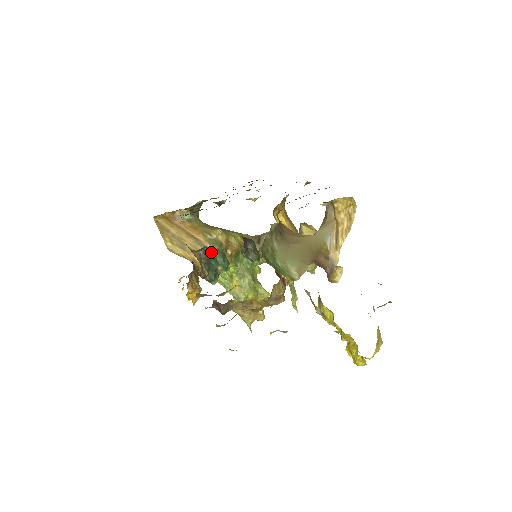
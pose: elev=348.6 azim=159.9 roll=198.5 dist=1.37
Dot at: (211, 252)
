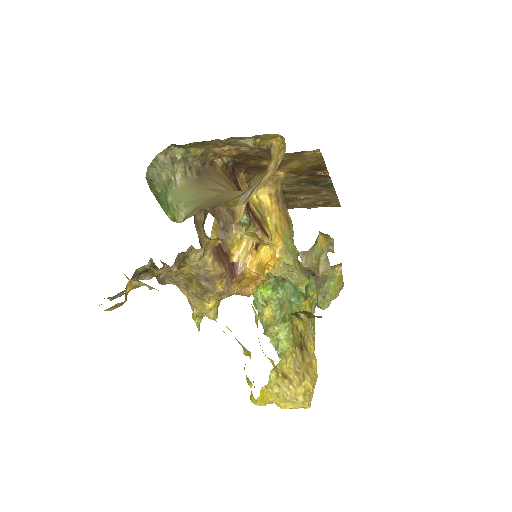
Dot at: occluded
